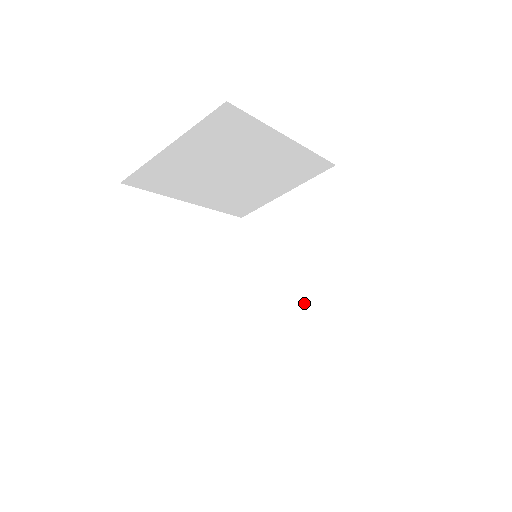
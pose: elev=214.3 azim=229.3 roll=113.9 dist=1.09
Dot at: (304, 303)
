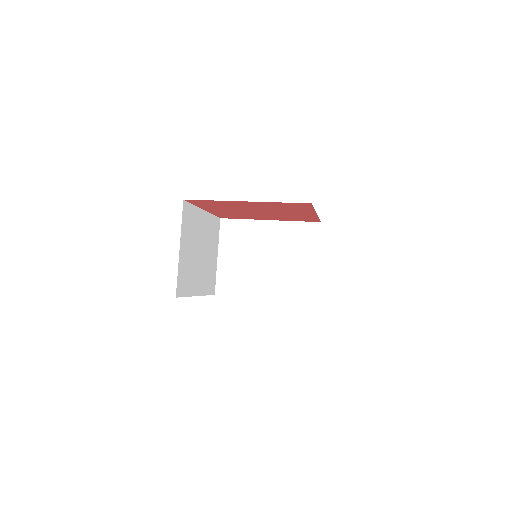
Dot at: (288, 269)
